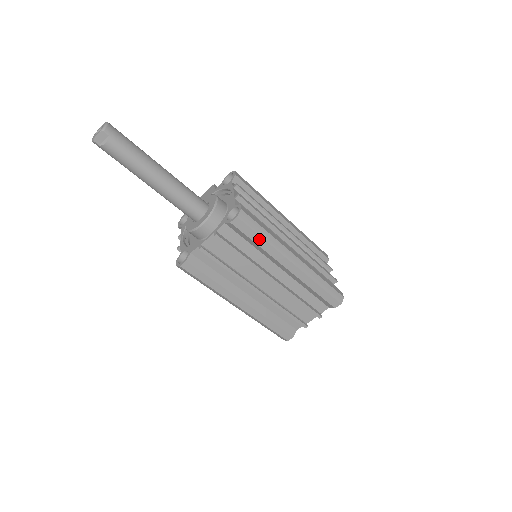
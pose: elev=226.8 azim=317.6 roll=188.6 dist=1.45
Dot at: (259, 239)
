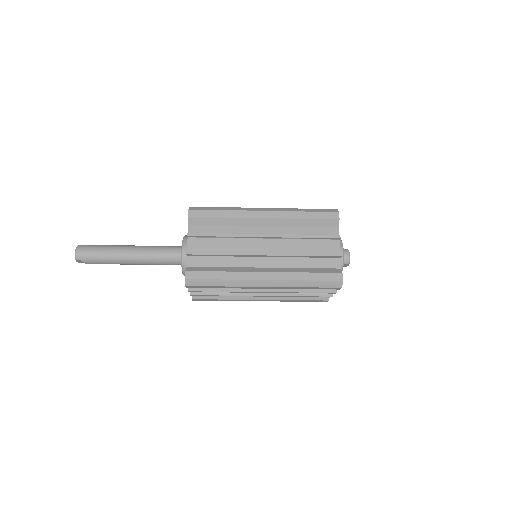
Dot at: (218, 287)
